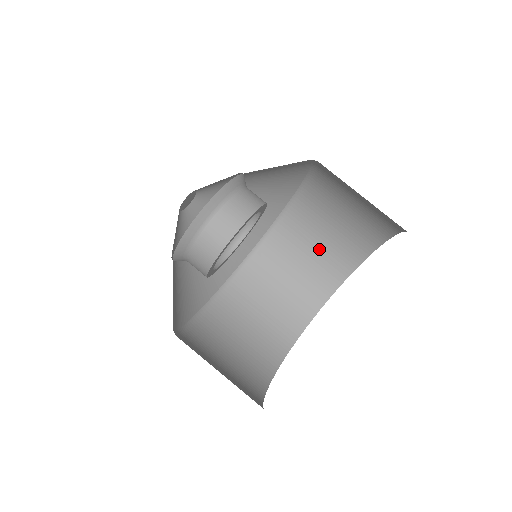
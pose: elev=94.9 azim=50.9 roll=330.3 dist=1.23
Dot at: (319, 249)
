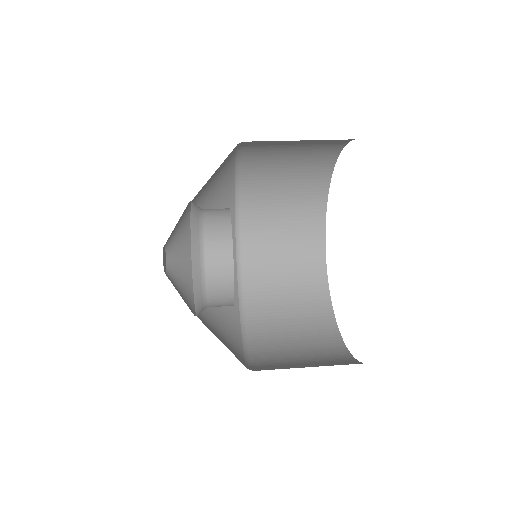
Dot at: (299, 341)
